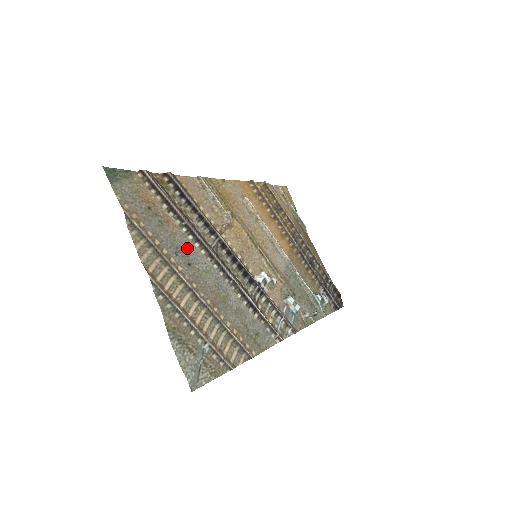
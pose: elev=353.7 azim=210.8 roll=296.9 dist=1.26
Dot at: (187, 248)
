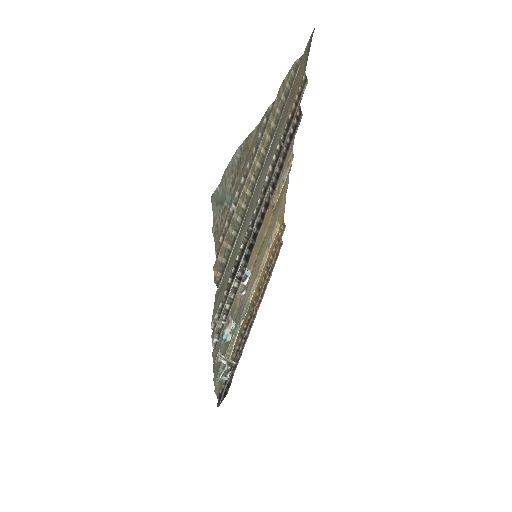
Dot at: (272, 154)
